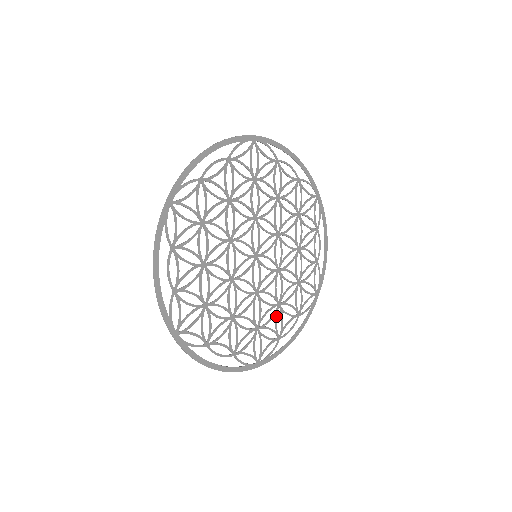
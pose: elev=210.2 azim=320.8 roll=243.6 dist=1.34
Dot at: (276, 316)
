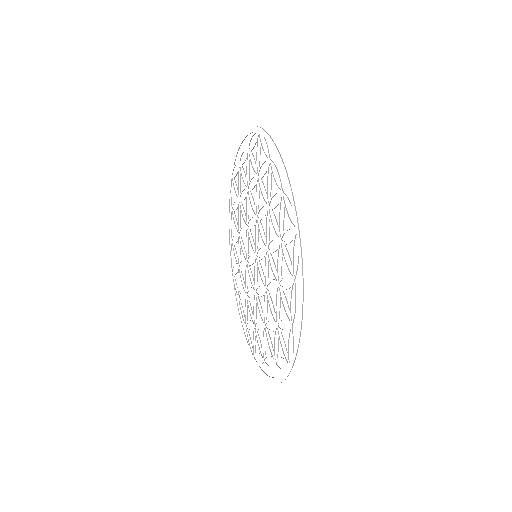
Dot at: (247, 307)
